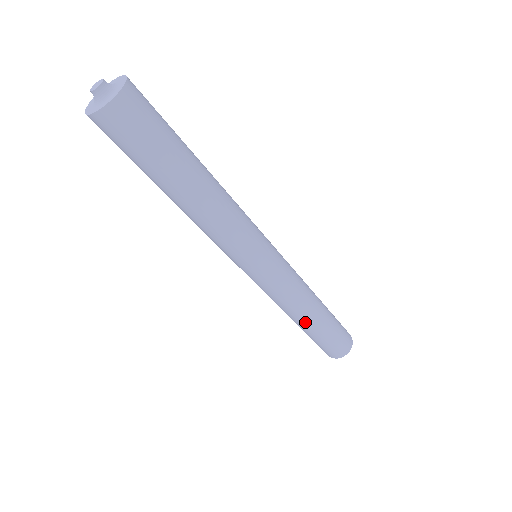
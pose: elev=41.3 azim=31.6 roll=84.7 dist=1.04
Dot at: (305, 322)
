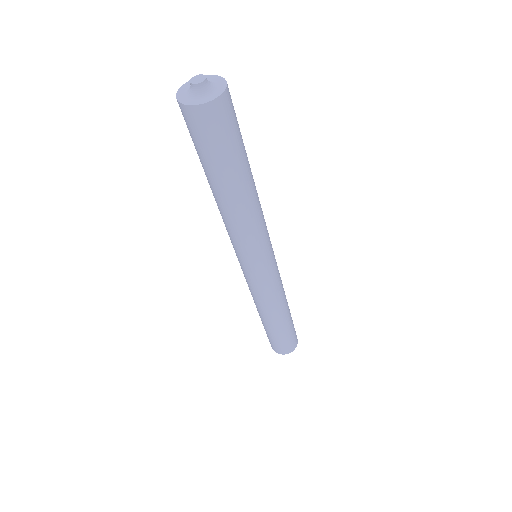
Dot at: (275, 320)
